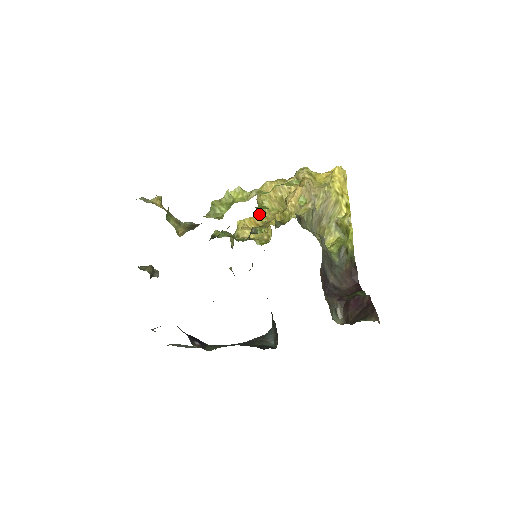
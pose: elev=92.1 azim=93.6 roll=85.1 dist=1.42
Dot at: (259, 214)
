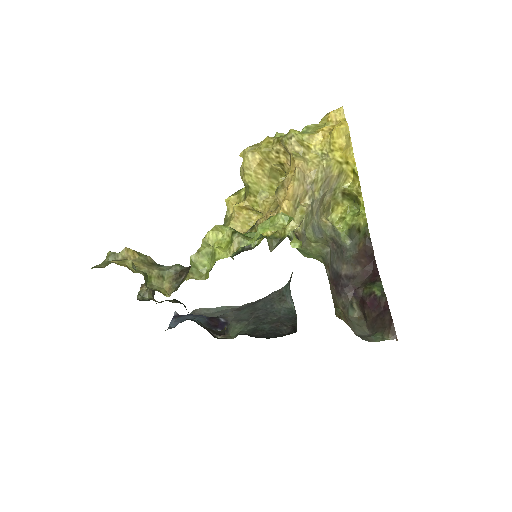
Dot at: (248, 199)
